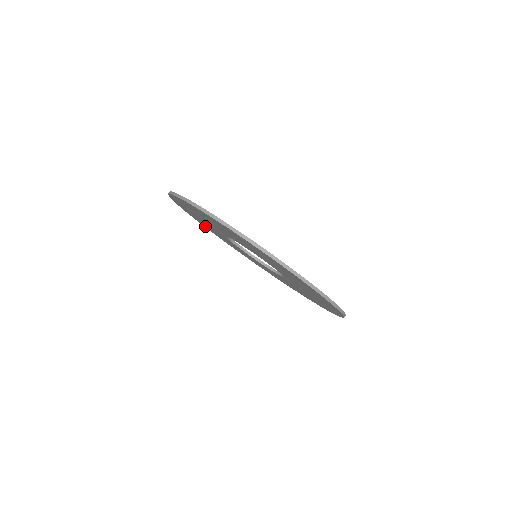
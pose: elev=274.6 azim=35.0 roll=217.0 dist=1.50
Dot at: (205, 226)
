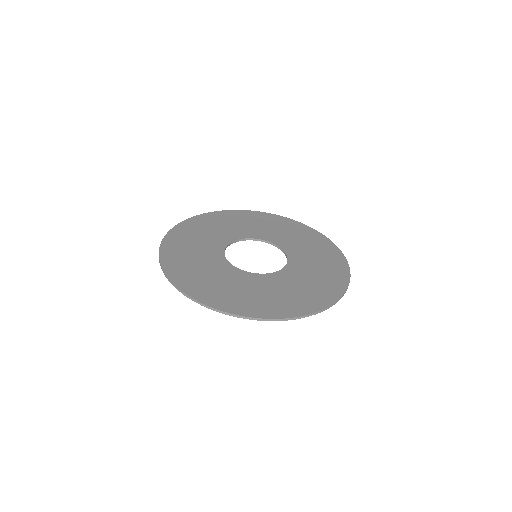
Dot at: (170, 250)
